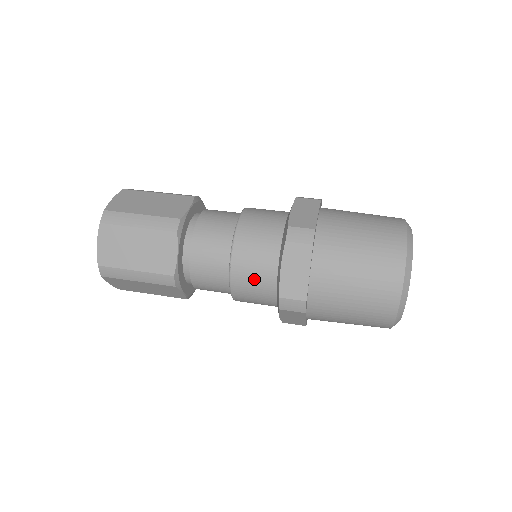
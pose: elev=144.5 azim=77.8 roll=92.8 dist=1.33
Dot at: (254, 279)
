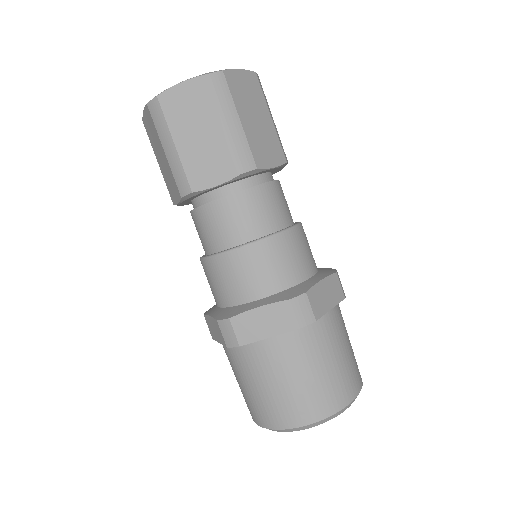
Dot at: (234, 279)
